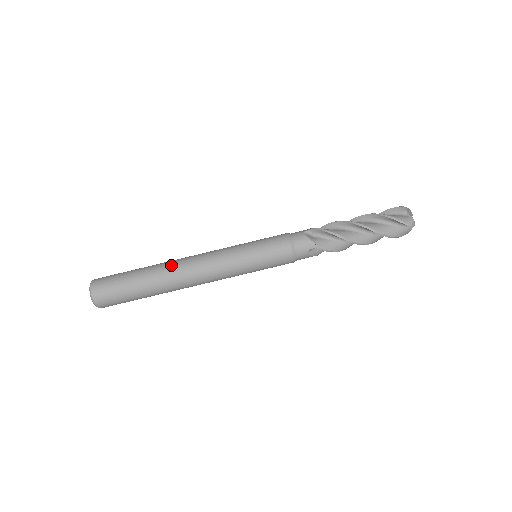
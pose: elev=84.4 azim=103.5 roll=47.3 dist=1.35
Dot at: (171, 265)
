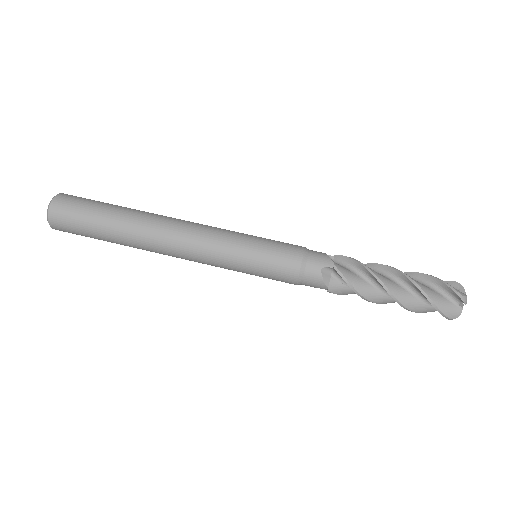
Dot at: occluded
